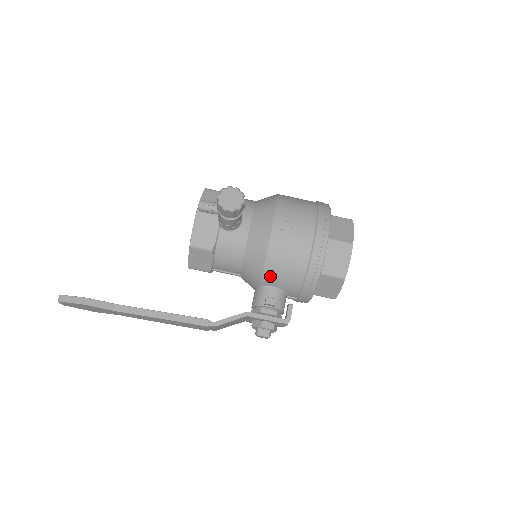
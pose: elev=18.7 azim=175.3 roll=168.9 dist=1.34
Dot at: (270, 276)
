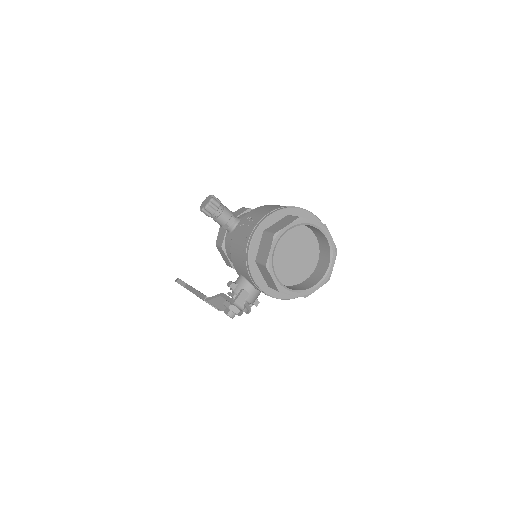
Dot at: (235, 264)
